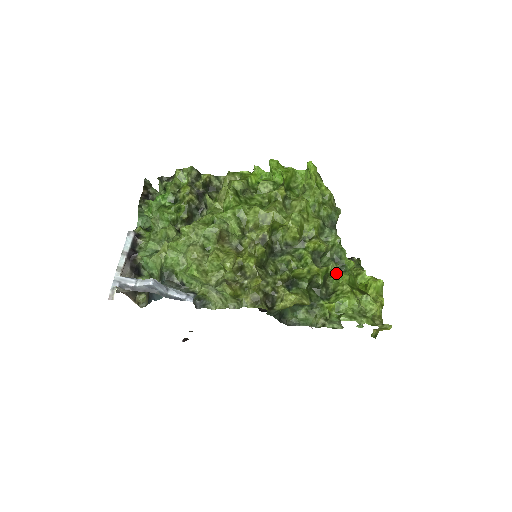
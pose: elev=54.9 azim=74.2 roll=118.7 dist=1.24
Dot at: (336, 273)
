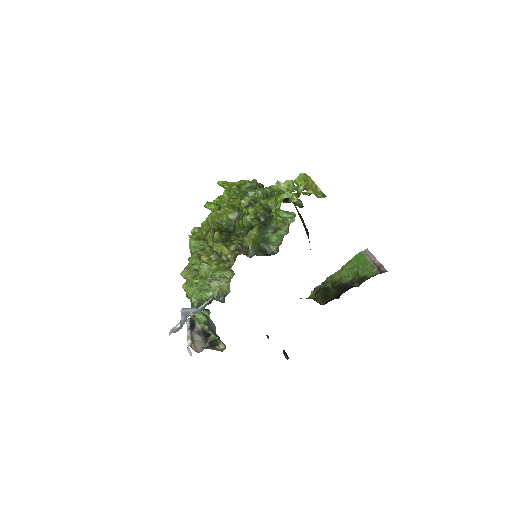
Dot at: (269, 200)
